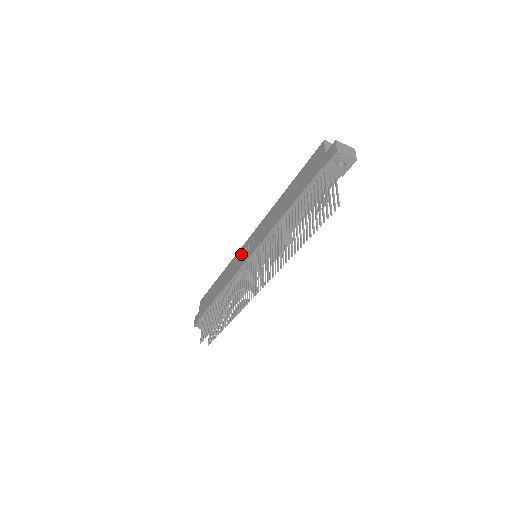
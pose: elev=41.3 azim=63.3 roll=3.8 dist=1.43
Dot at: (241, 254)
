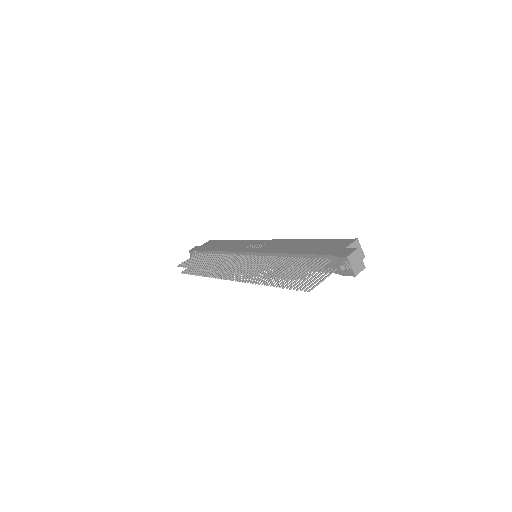
Dot at: (251, 244)
